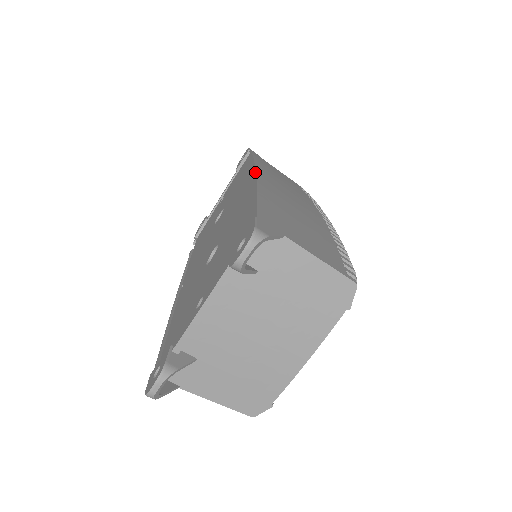
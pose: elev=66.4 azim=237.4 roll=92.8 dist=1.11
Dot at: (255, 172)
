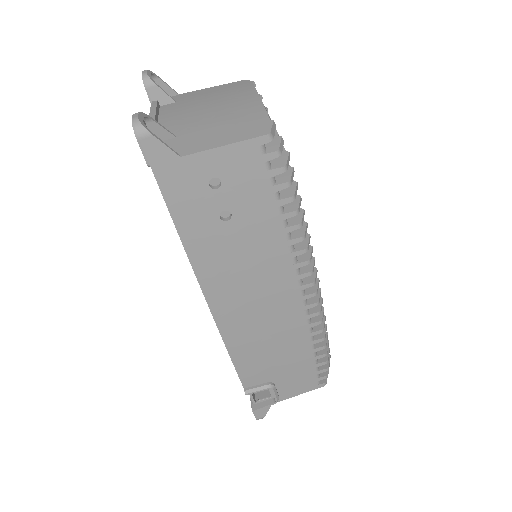
Dot at: occluded
